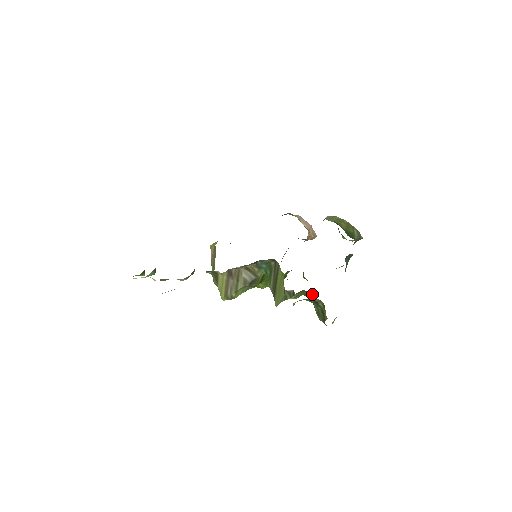
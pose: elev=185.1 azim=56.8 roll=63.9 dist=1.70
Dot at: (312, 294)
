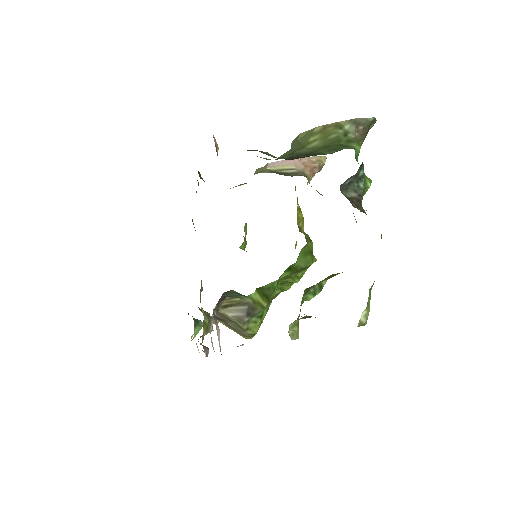
Dot at: occluded
